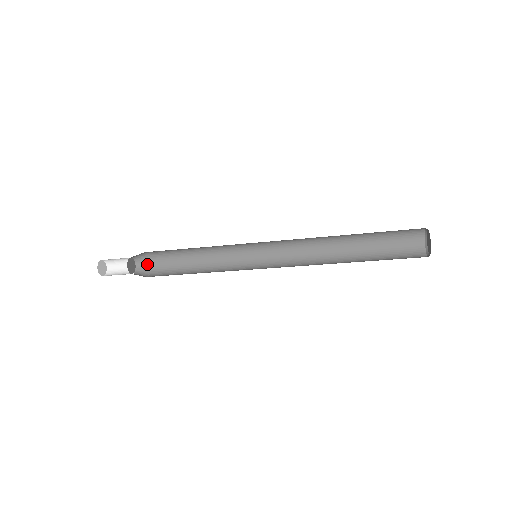
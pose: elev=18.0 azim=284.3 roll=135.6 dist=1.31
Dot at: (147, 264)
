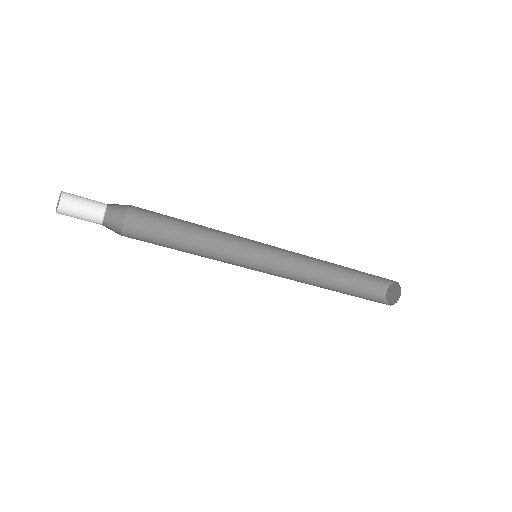
Dot at: (116, 229)
